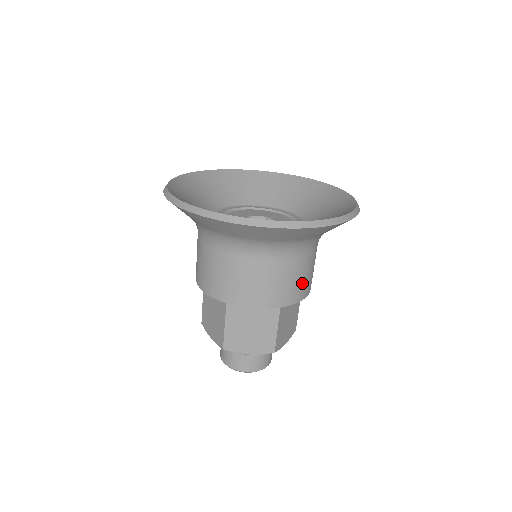
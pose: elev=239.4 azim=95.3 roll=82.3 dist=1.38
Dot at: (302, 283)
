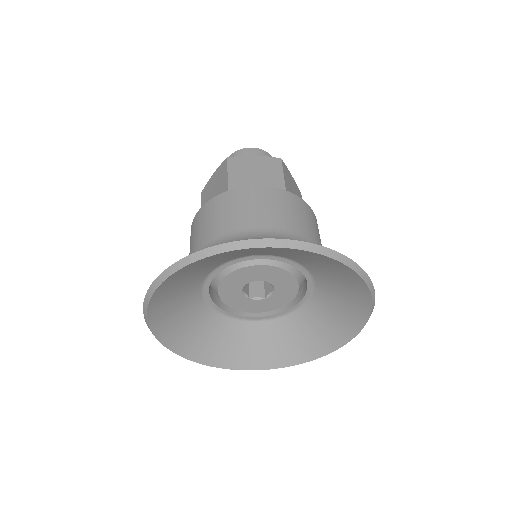
Dot at: occluded
